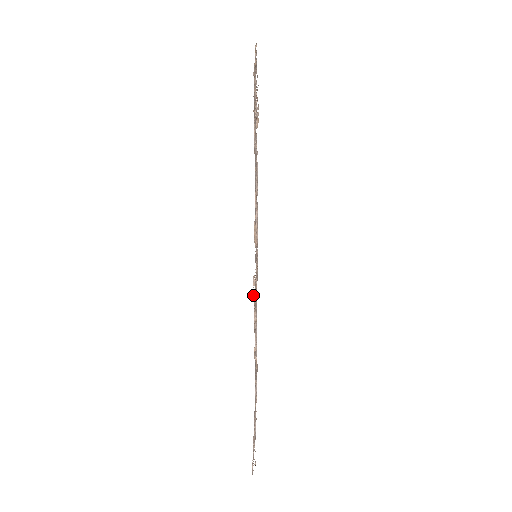
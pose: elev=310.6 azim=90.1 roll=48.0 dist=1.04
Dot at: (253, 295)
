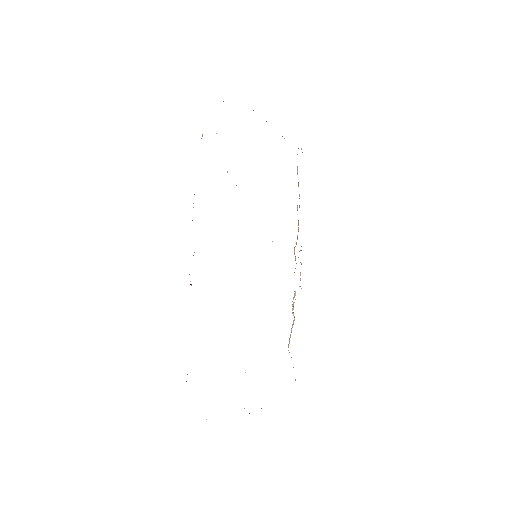
Dot at: (292, 308)
